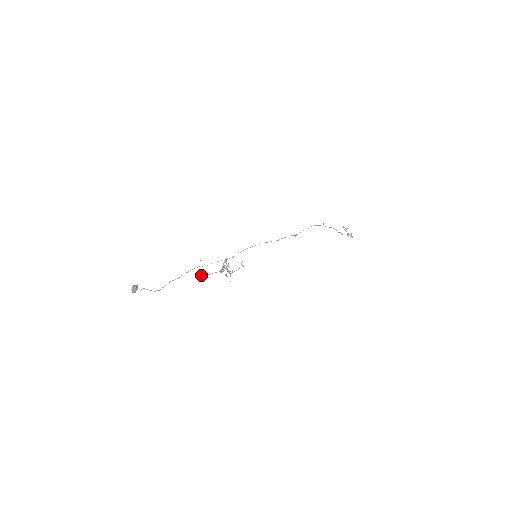
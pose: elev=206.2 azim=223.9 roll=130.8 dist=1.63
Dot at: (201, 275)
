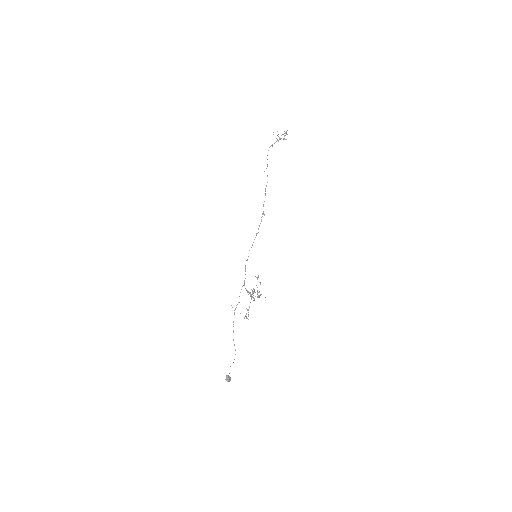
Dot at: (245, 316)
